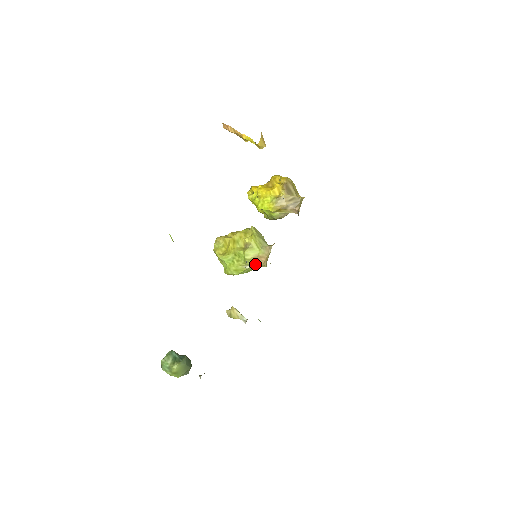
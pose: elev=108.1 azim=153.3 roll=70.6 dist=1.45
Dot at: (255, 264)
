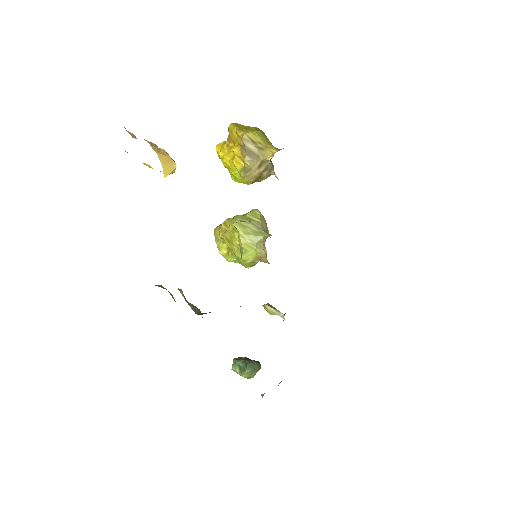
Dot at: (261, 261)
